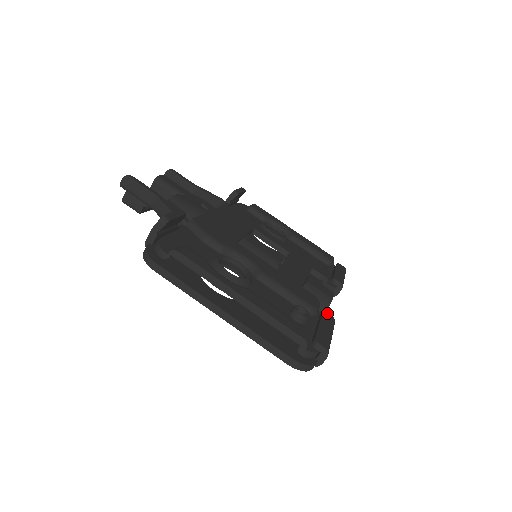
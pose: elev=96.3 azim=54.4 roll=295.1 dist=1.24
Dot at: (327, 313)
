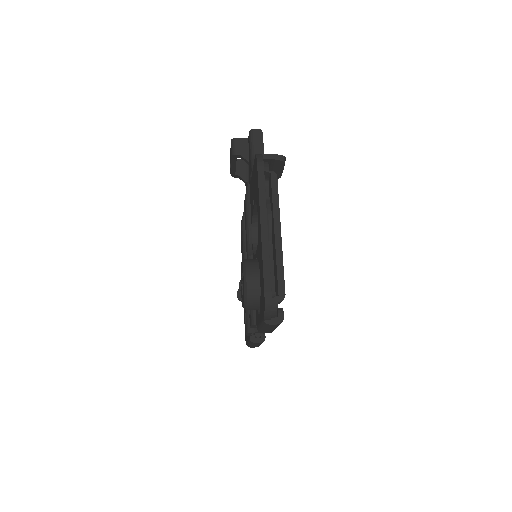
Dot at: occluded
